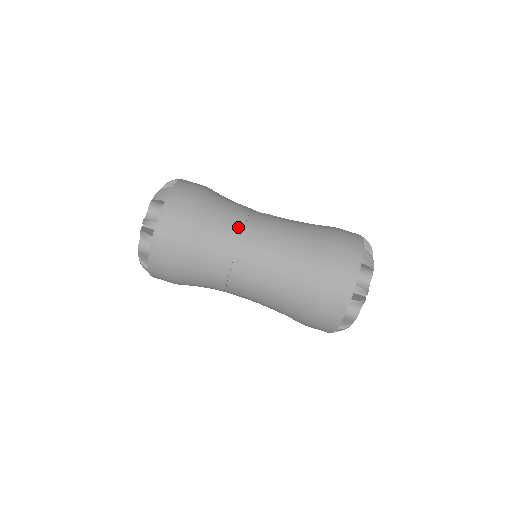
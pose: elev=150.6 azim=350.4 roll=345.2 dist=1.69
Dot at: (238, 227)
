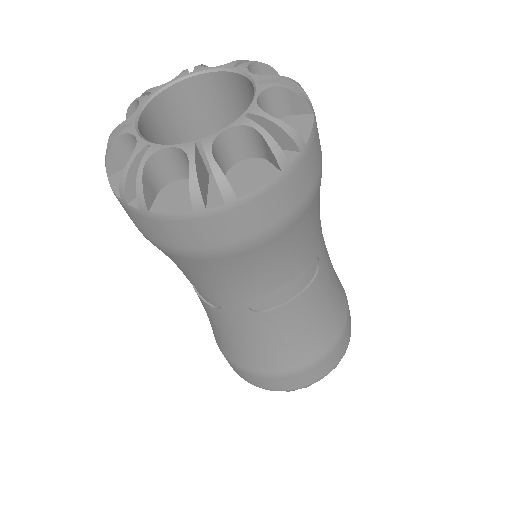
Dot at: occluded
